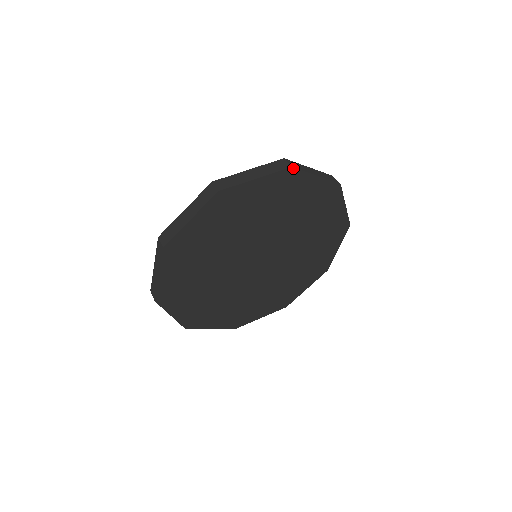
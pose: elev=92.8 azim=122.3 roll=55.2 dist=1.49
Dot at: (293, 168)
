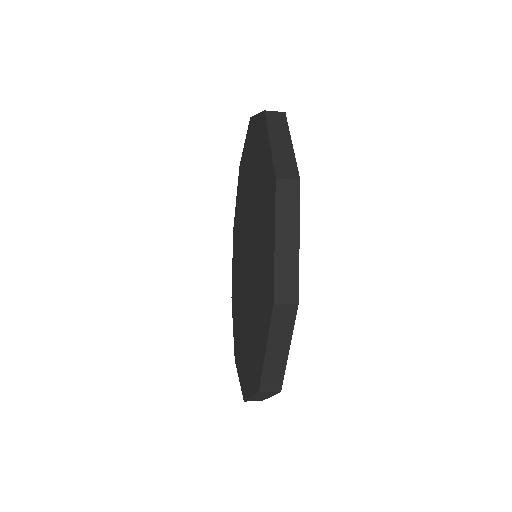
Dot at: (299, 178)
